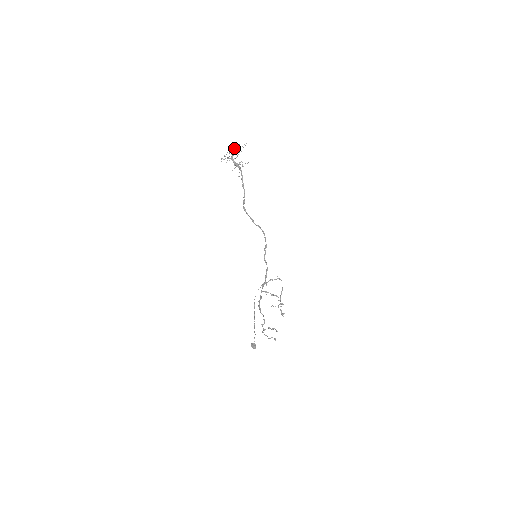
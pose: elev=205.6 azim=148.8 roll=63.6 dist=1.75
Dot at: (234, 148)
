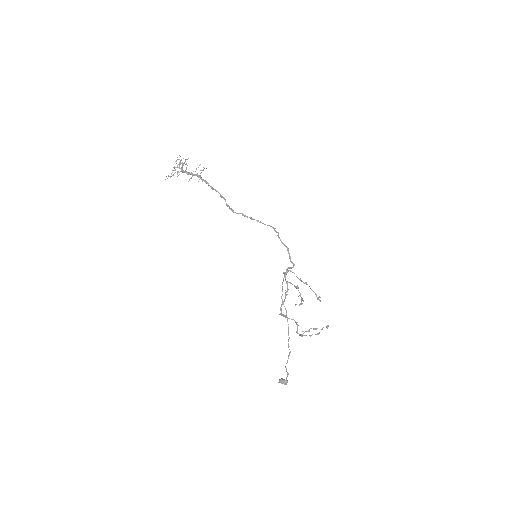
Dot at: occluded
